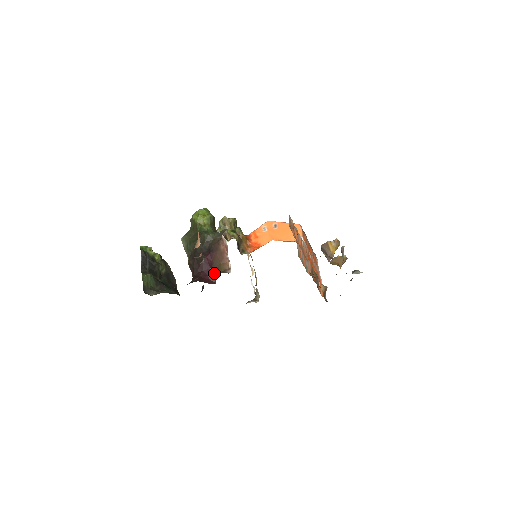
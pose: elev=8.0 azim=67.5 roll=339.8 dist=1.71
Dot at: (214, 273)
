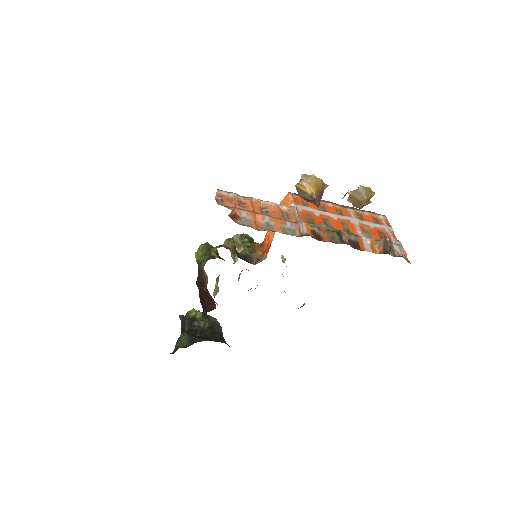
Dot at: (212, 299)
